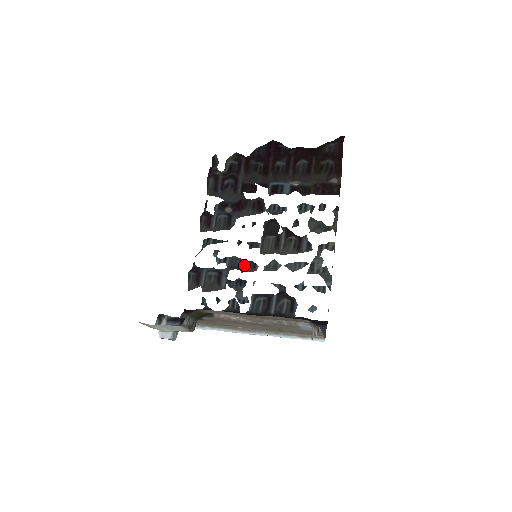
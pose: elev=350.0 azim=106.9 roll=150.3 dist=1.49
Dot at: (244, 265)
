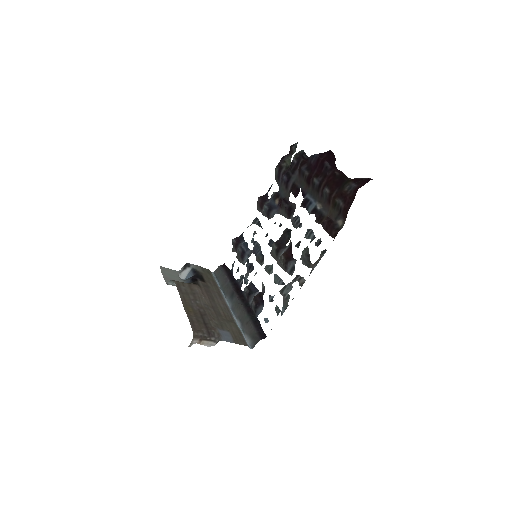
Dot at: (258, 255)
